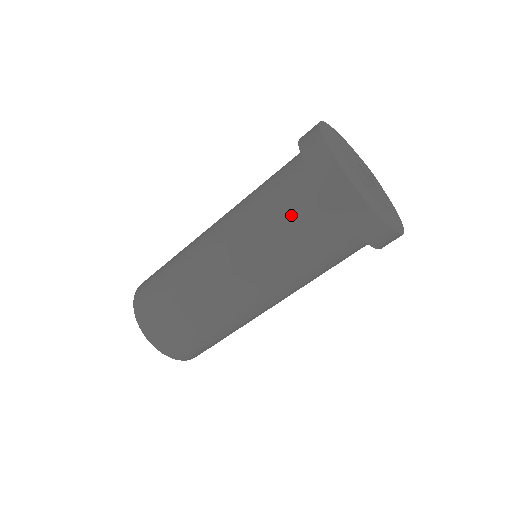
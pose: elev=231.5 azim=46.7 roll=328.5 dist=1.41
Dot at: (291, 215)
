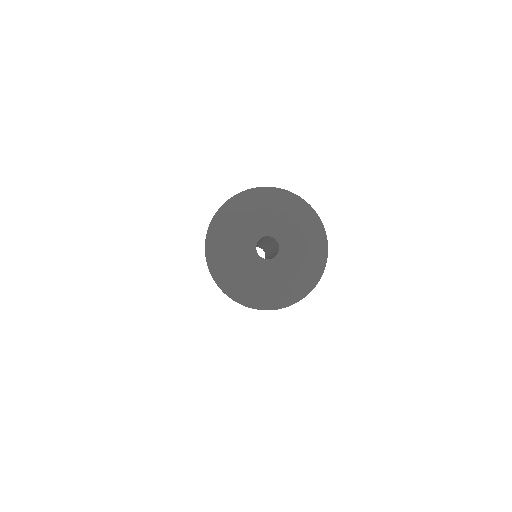
Dot at: occluded
